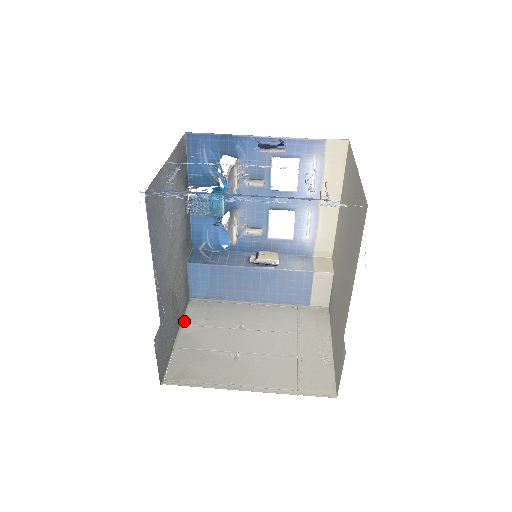
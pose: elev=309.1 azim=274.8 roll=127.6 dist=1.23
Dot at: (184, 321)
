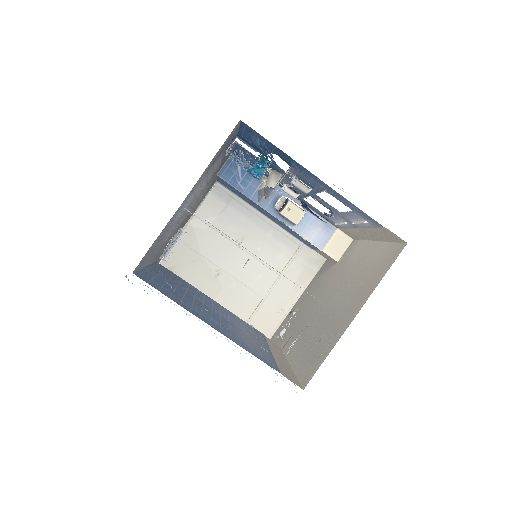
Dot at: (198, 211)
